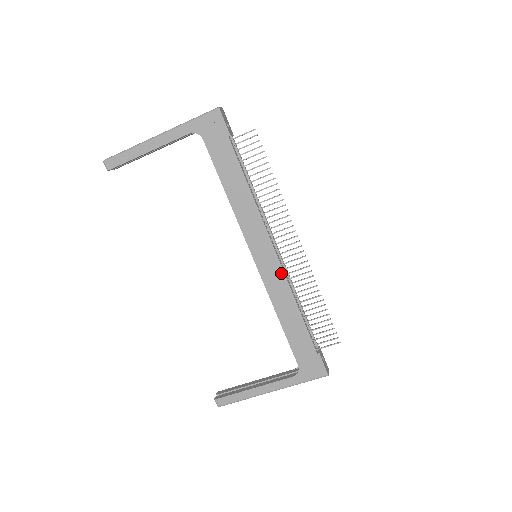
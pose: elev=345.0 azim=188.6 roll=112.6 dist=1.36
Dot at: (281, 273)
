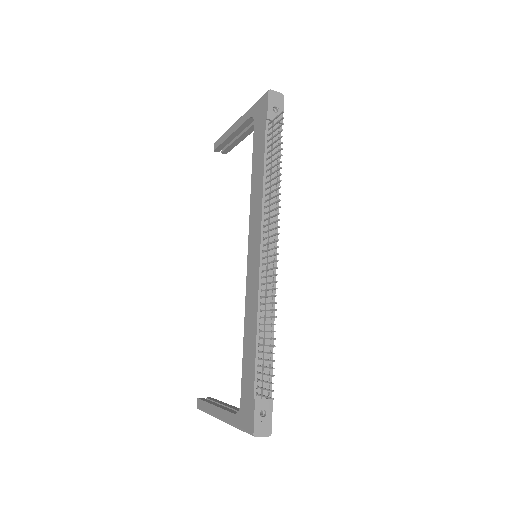
Dot at: (257, 280)
